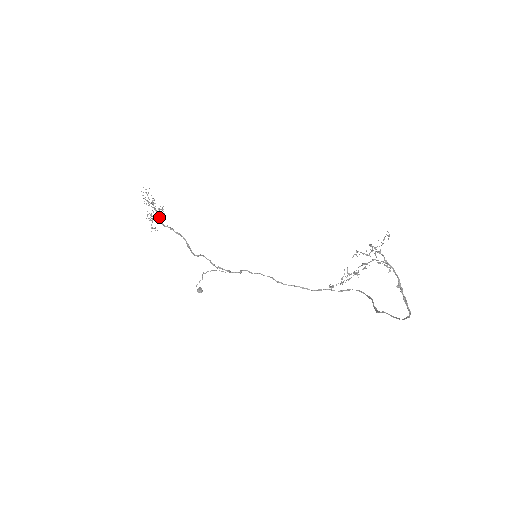
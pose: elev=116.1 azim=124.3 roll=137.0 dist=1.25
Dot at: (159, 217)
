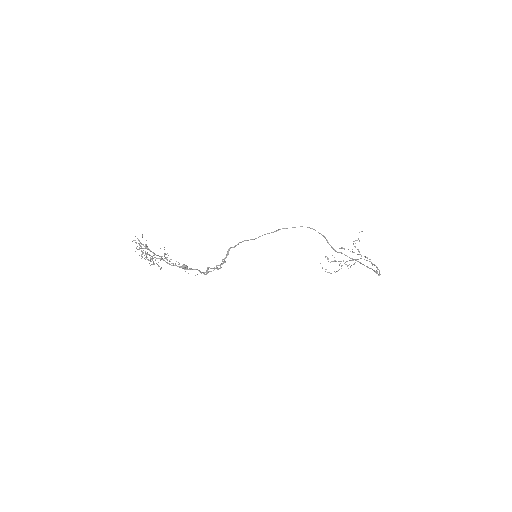
Dot at: (161, 259)
